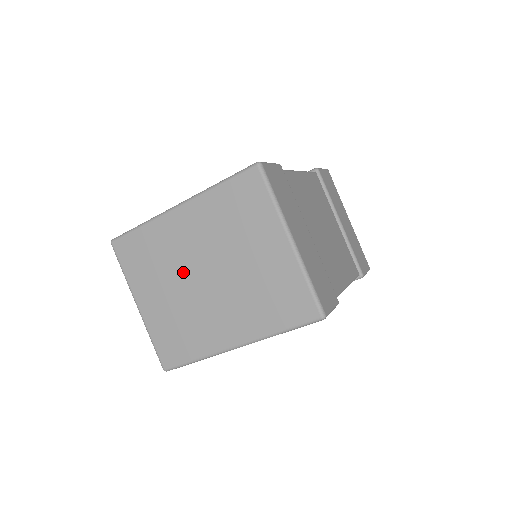
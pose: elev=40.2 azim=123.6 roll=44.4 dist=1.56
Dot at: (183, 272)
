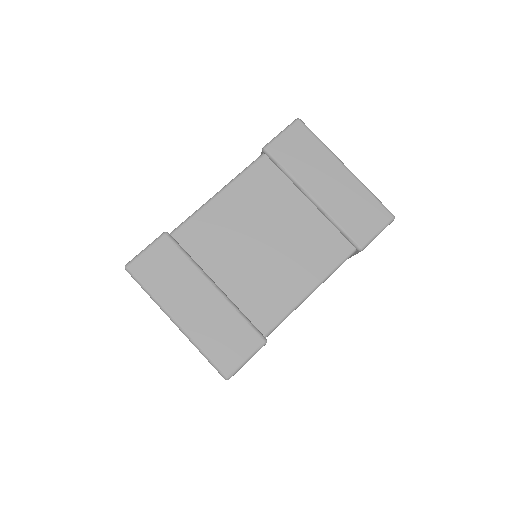
Dot at: occluded
